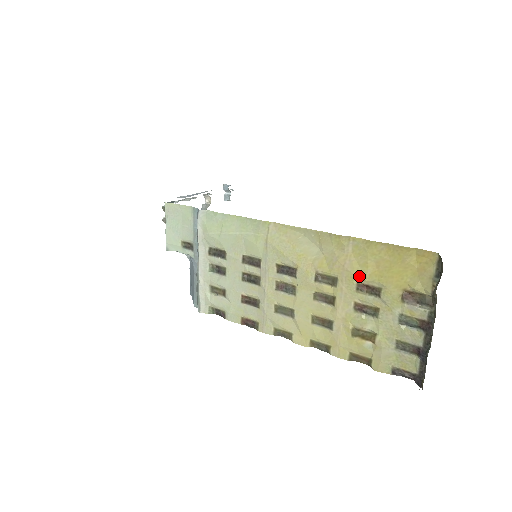
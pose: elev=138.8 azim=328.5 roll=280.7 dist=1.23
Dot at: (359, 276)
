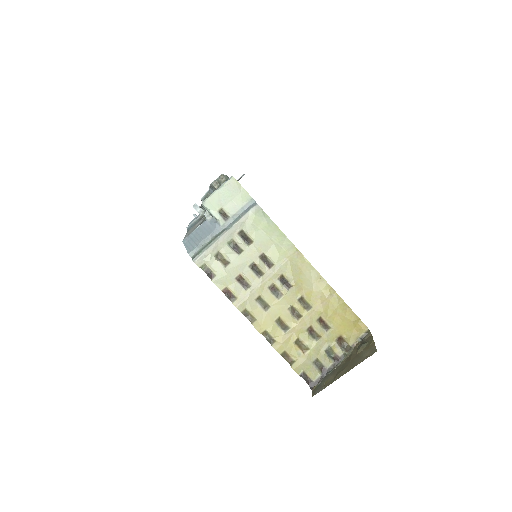
Dot at: (325, 314)
